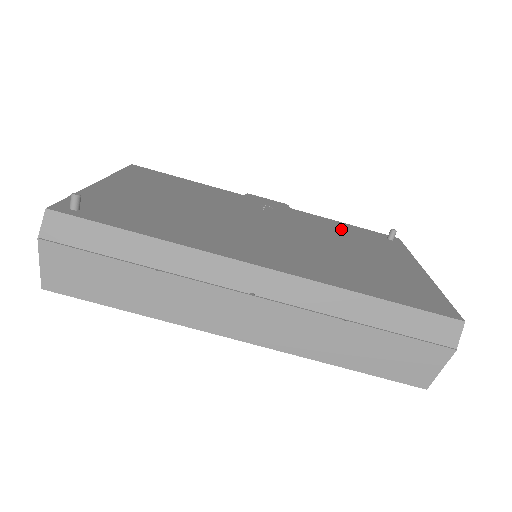
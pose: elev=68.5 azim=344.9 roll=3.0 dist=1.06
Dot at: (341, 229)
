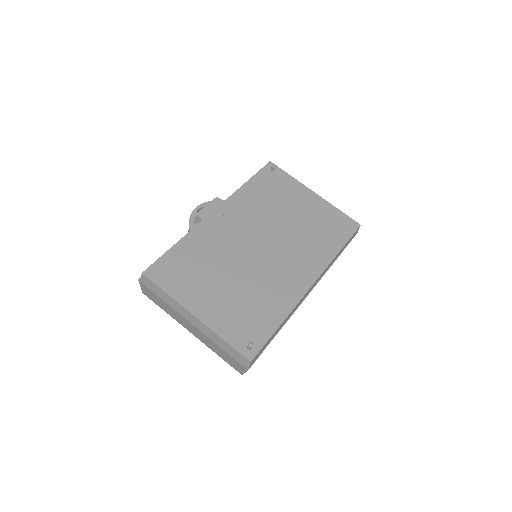
Dot at: (260, 193)
